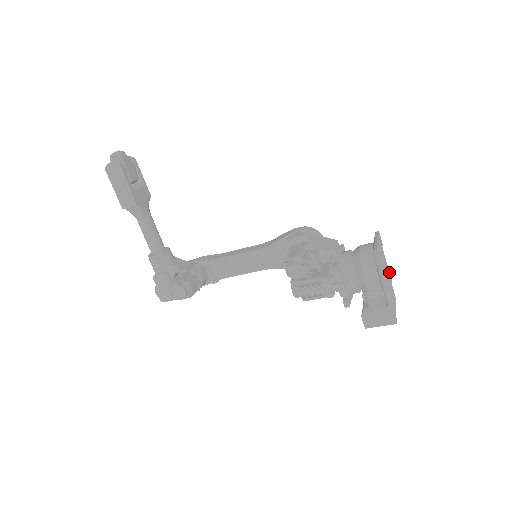
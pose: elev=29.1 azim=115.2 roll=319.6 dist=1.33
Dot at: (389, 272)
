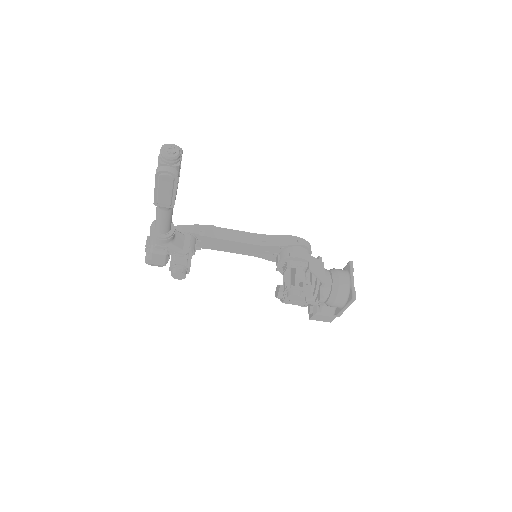
Dot at: occluded
